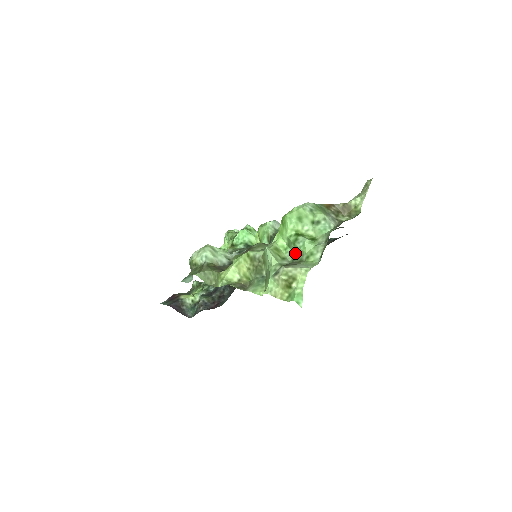
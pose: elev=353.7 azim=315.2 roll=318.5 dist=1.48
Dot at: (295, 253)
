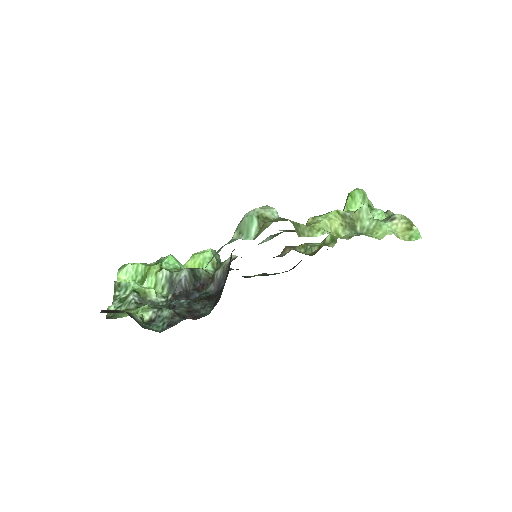
Dot at: occluded
